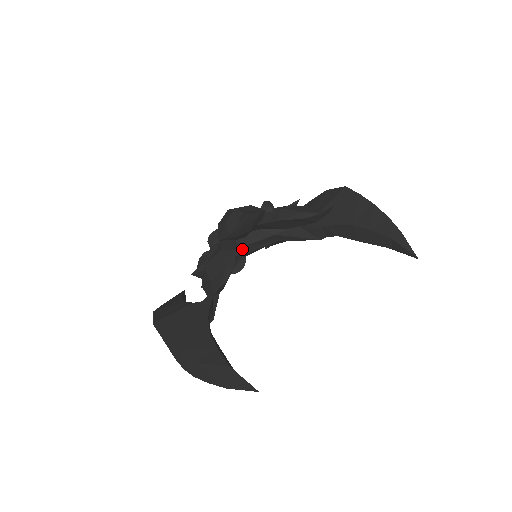
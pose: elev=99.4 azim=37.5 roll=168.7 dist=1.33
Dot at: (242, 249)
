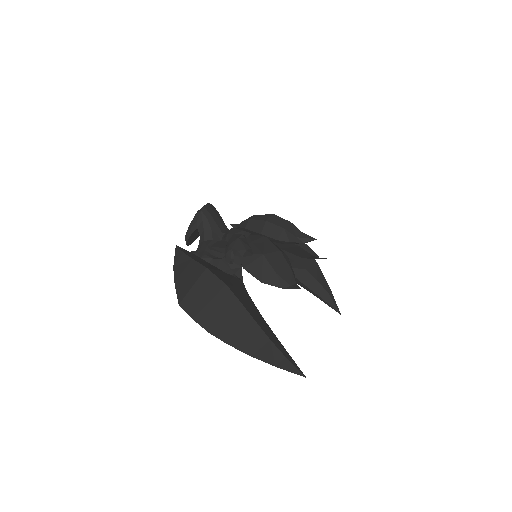
Dot at: occluded
